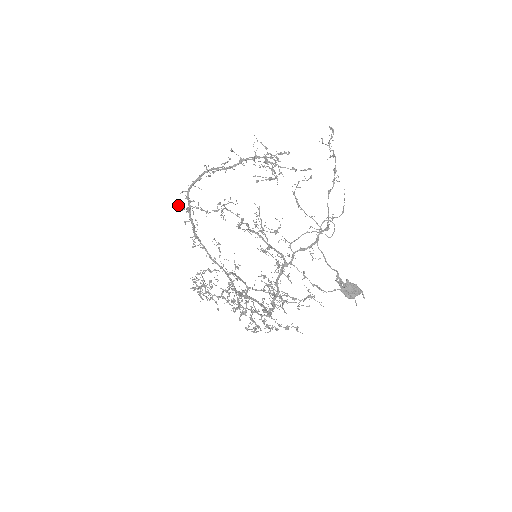
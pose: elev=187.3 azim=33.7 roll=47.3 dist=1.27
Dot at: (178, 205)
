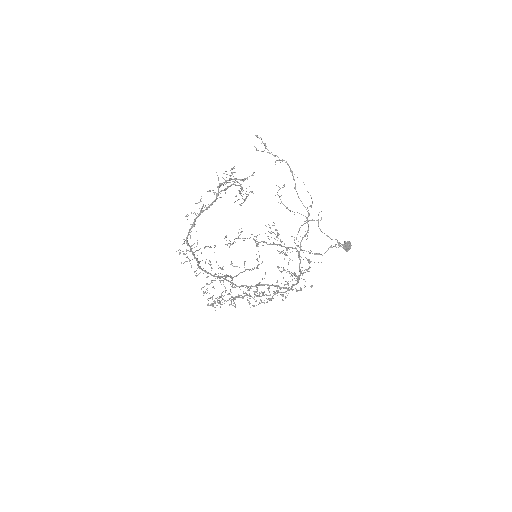
Dot at: (184, 254)
